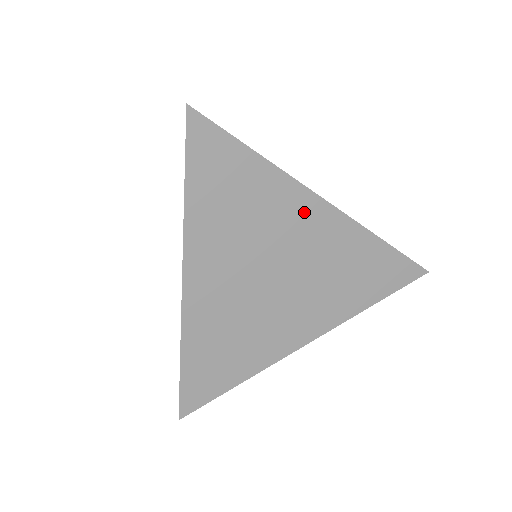
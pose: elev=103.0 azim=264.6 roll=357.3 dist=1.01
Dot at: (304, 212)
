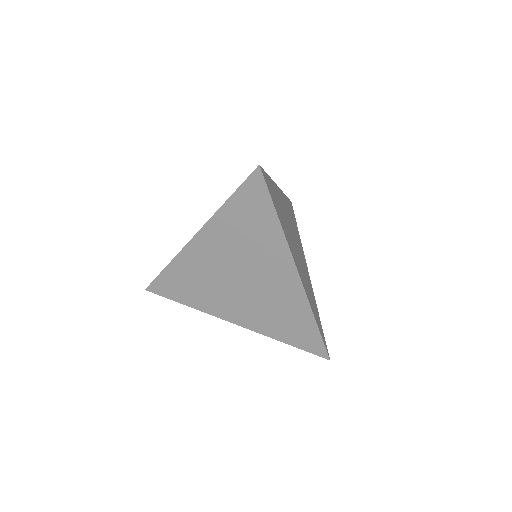
Dot at: (282, 267)
